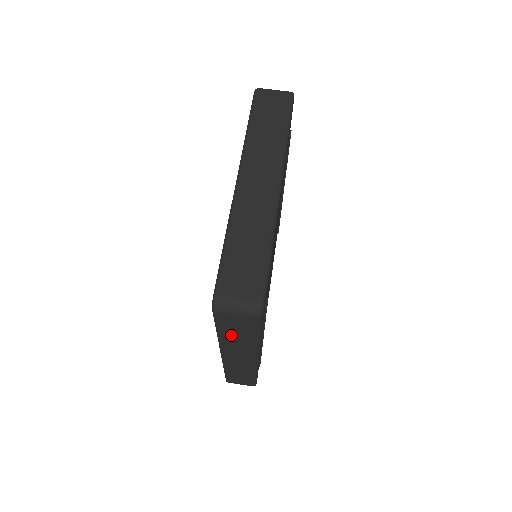
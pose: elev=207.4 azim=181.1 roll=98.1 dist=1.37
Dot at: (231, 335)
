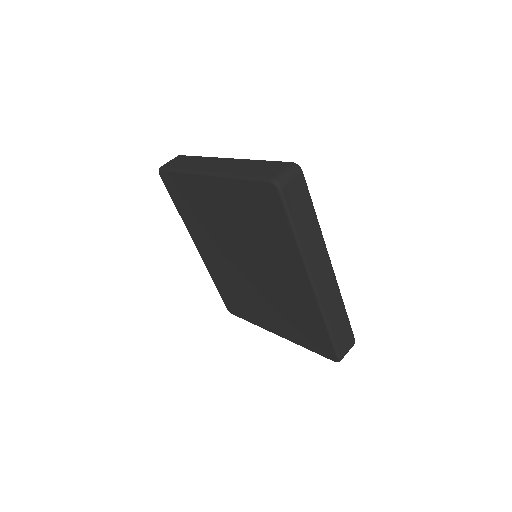
Dot at: (302, 225)
